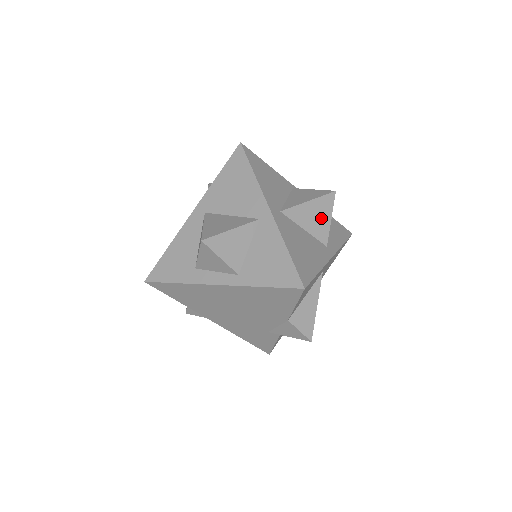
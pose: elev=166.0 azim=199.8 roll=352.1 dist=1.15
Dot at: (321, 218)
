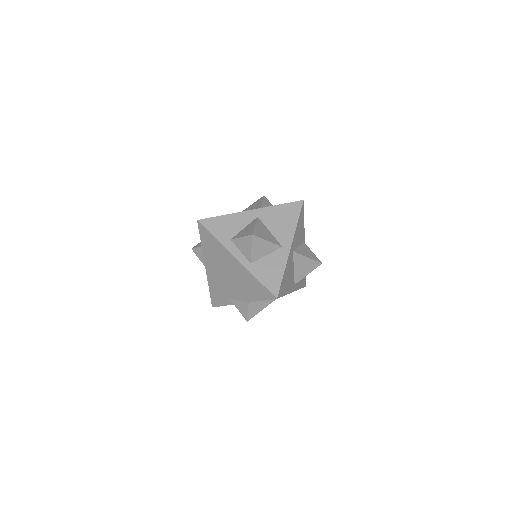
Dot at: (305, 270)
